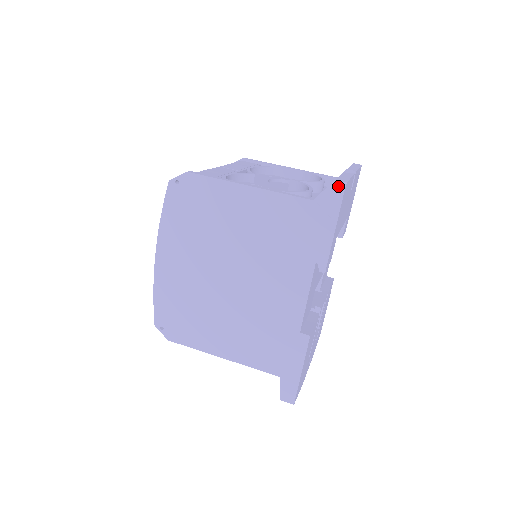
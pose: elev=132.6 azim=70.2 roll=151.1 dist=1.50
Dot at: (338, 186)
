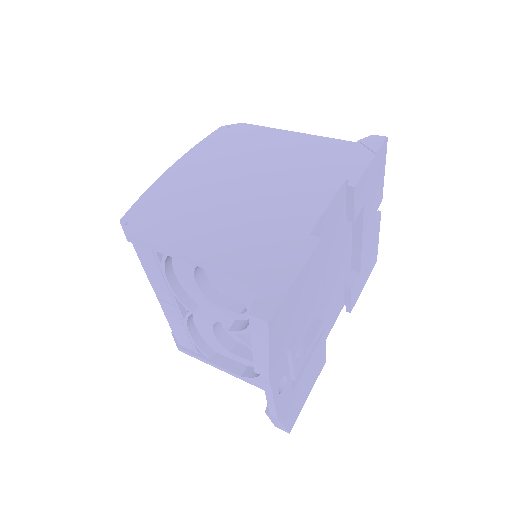
Dot at: (380, 136)
